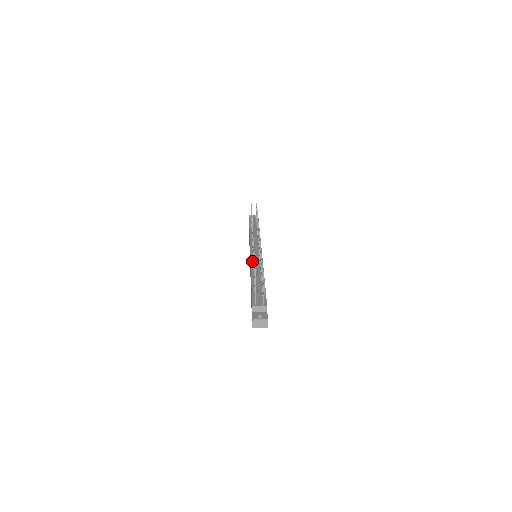
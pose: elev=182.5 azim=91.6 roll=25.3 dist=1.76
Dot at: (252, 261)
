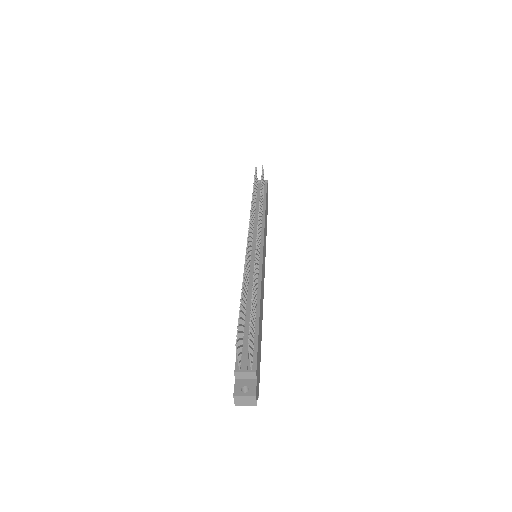
Dot at: occluded
